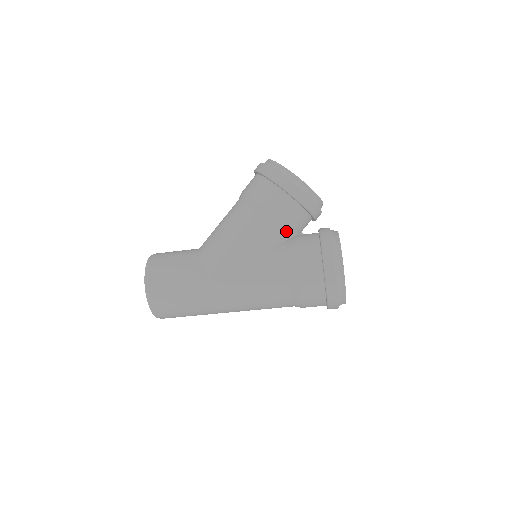
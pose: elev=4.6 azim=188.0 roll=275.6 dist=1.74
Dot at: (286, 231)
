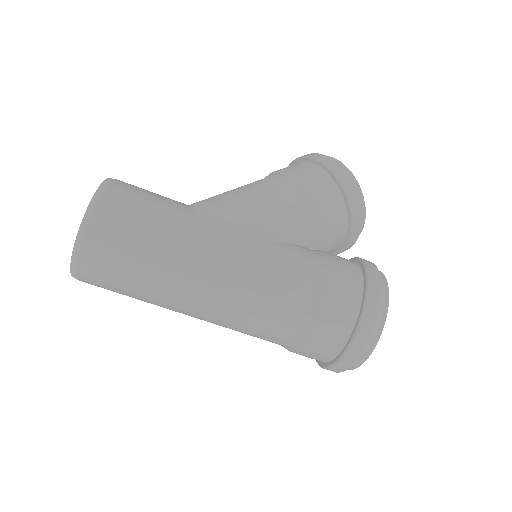
Dot at: (318, 235)
